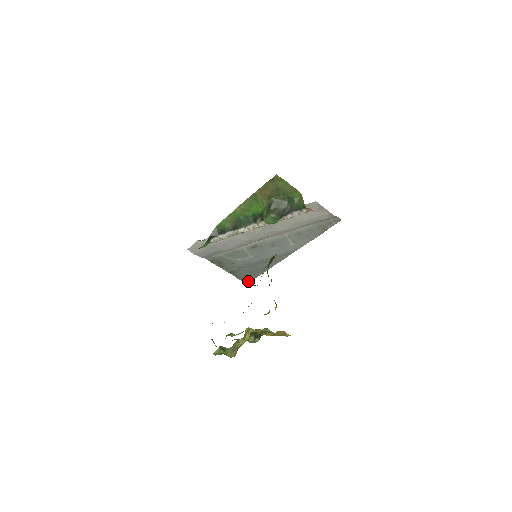
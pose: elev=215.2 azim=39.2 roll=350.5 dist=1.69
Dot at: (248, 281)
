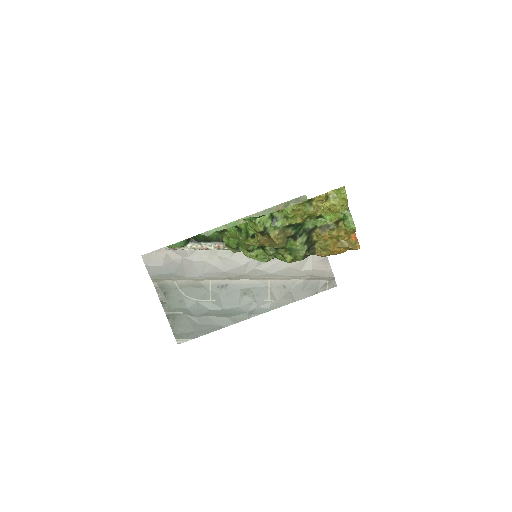
Dot at: (182, 340)
